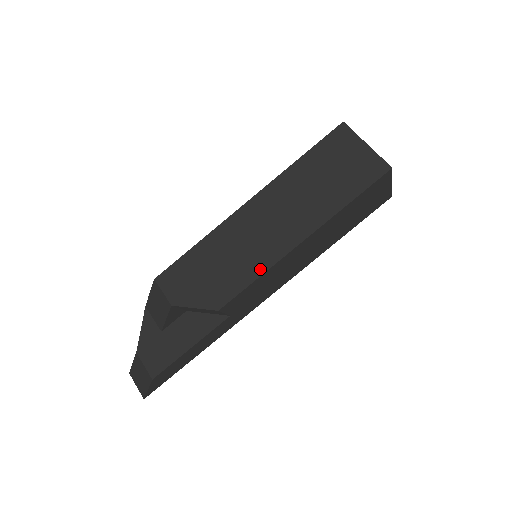
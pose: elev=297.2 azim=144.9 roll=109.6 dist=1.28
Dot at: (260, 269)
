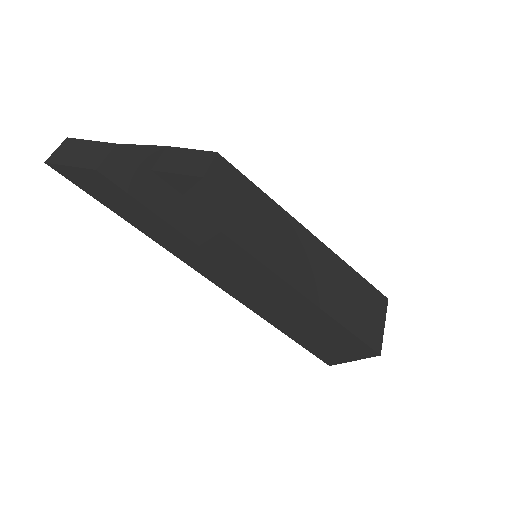
Dot at: (272, 264)
